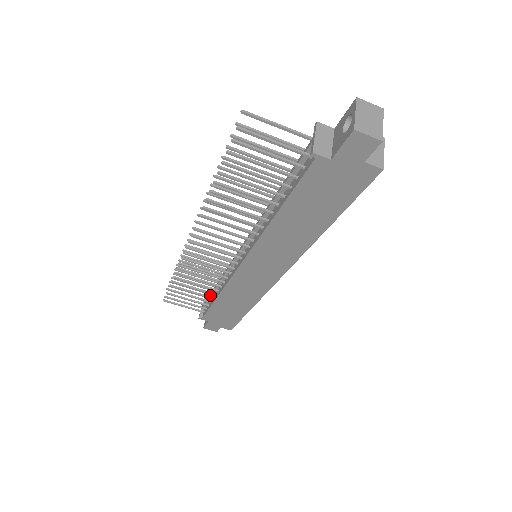
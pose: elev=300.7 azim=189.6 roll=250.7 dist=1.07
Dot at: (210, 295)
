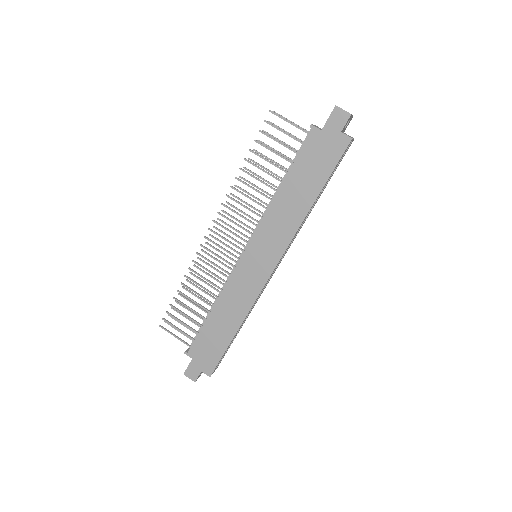
Dot at: (204, 320)
